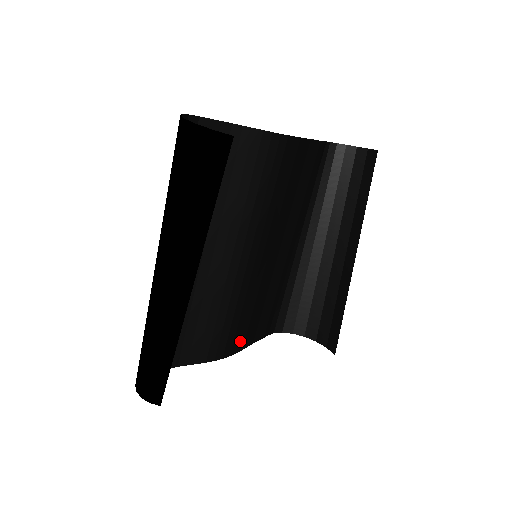
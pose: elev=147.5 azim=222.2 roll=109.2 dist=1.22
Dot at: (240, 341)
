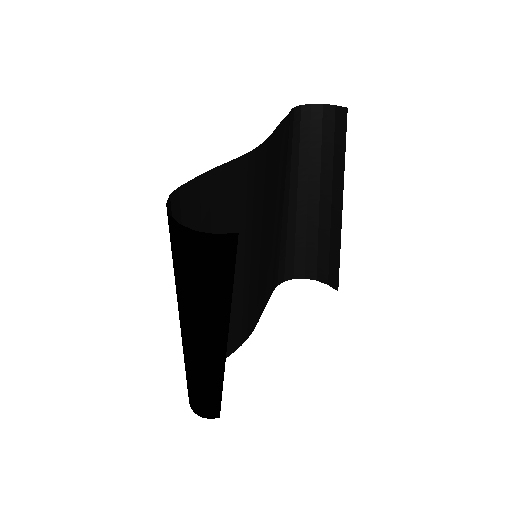
Dot at: (256, 317)
